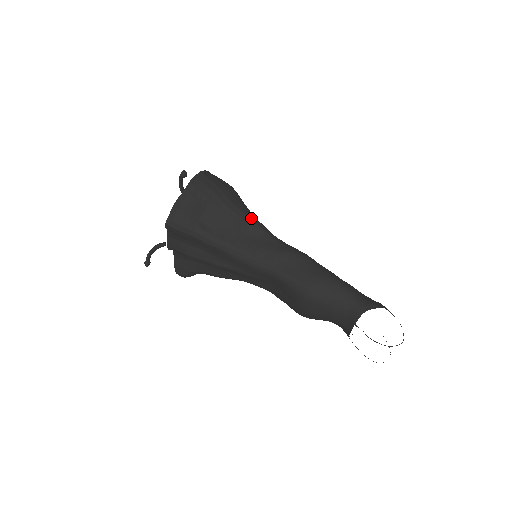
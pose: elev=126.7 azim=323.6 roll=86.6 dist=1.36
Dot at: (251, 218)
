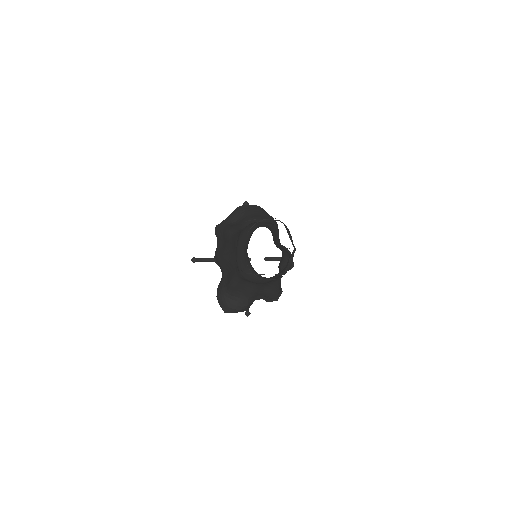
Dot at: occluded
